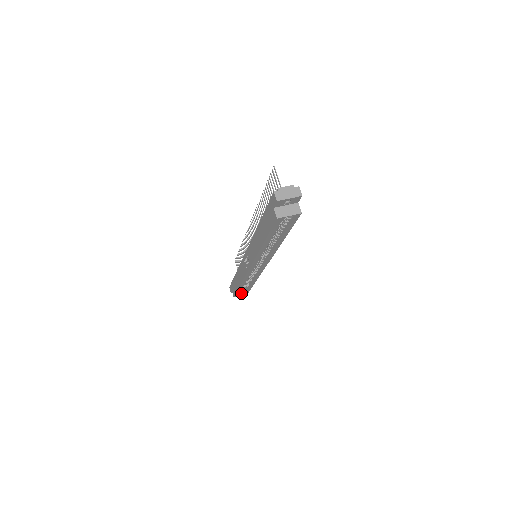
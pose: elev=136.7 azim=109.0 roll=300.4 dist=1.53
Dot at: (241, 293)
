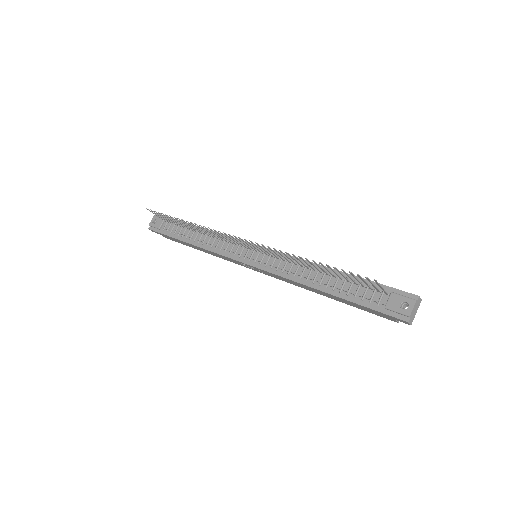
Dot at: occluded
